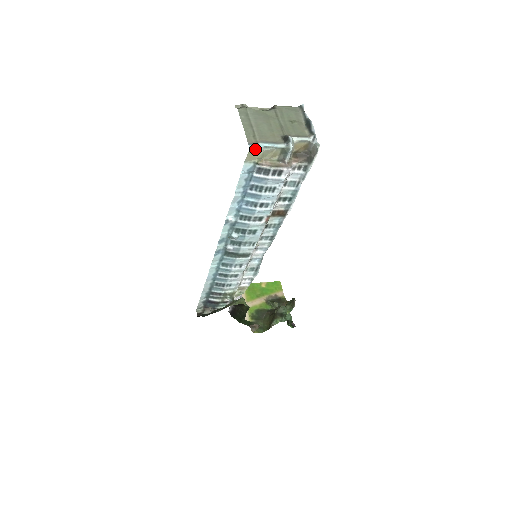
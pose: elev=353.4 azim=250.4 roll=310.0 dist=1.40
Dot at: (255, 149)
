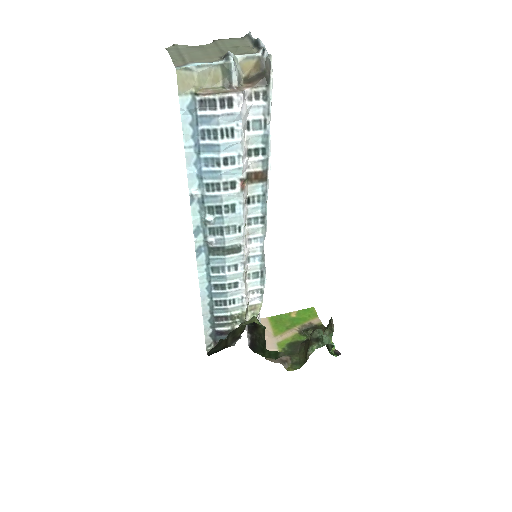
Dot at: (184, 70)
